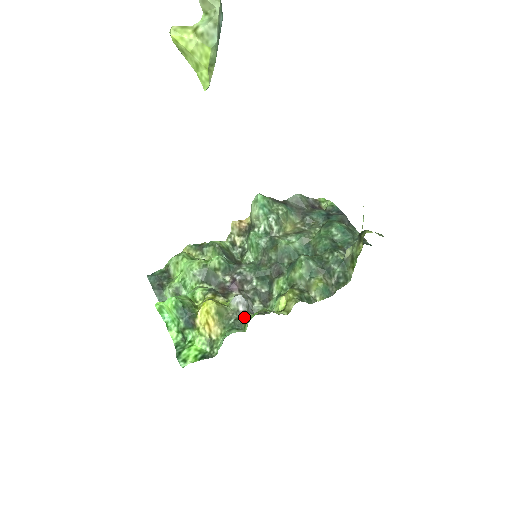
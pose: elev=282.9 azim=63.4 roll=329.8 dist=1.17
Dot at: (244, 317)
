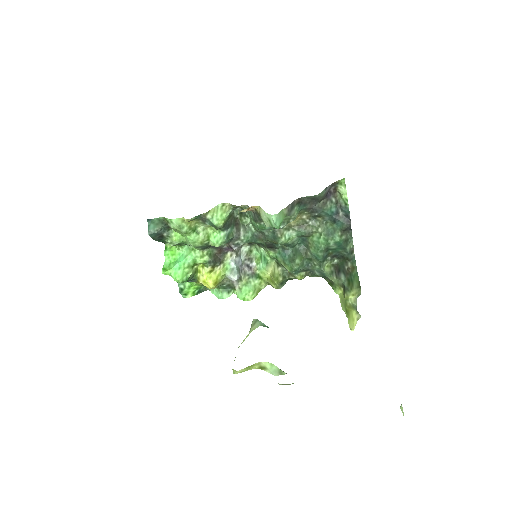
Dot at: (235, 285)
